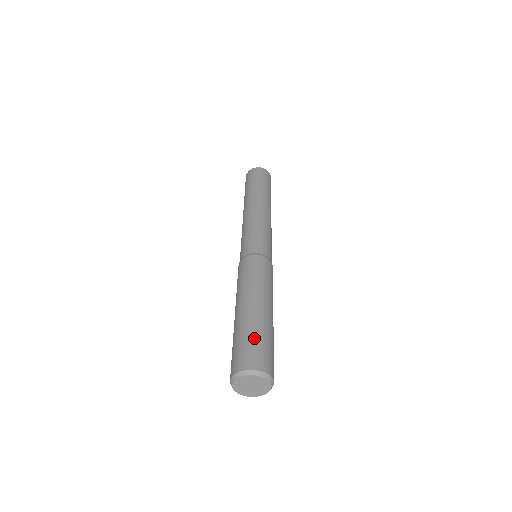
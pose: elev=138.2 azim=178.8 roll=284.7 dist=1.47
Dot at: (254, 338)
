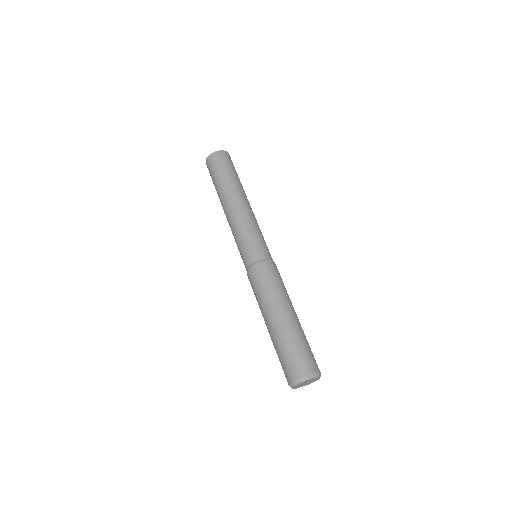
Dot at: (306, 345)
